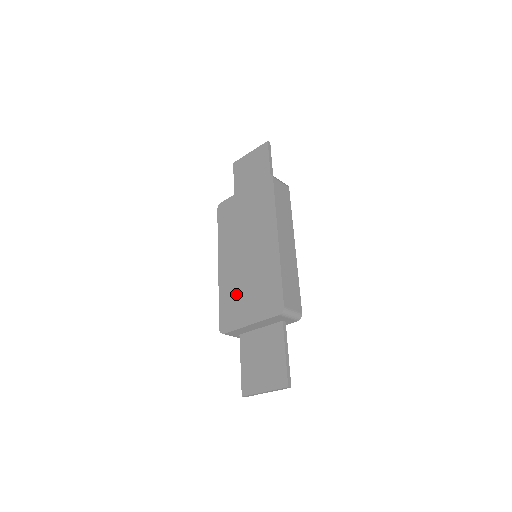
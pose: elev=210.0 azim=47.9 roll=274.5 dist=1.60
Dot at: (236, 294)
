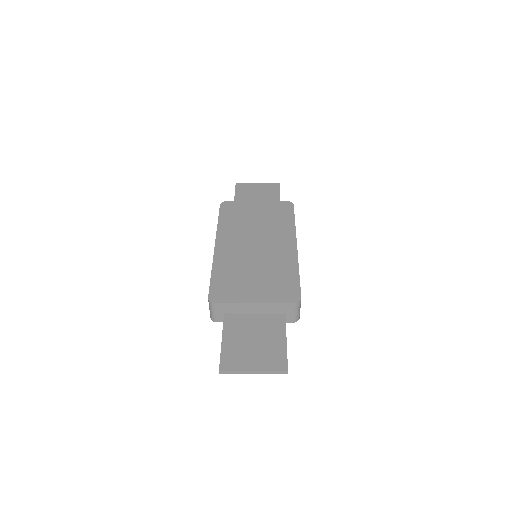
Dot at: (238, 274)
